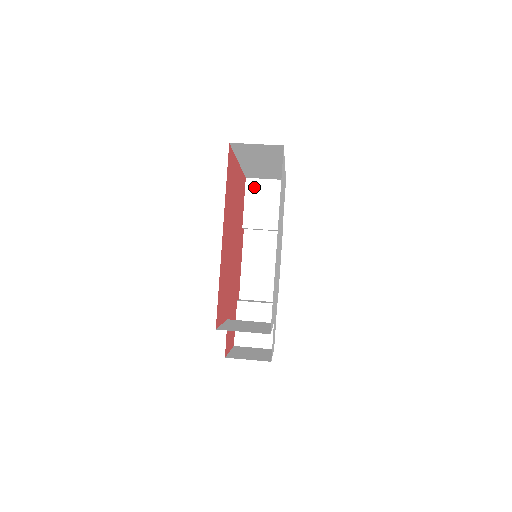
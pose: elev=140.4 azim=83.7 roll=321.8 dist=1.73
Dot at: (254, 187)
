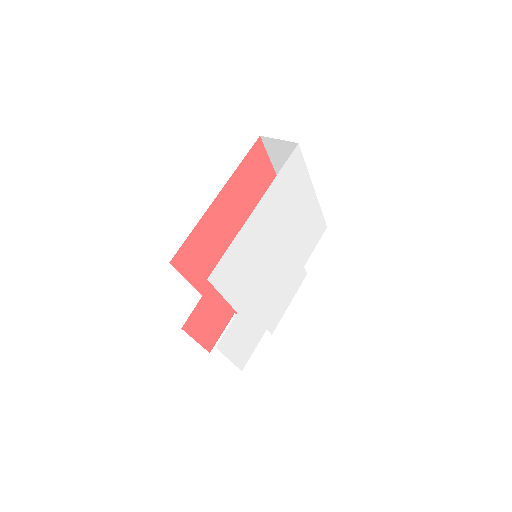
Dot at: occluded
